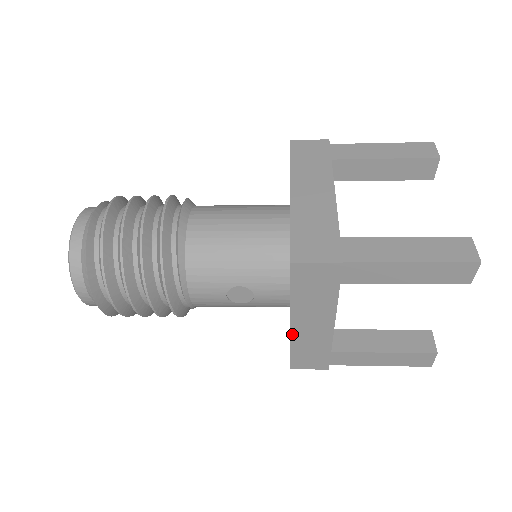
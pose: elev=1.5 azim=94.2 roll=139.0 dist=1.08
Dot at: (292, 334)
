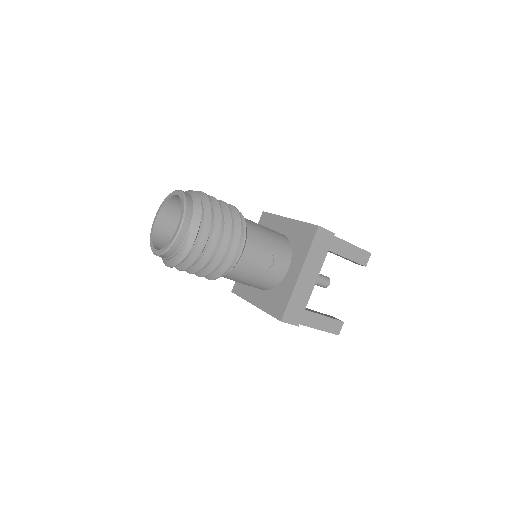
Dot at: (297, 284)
